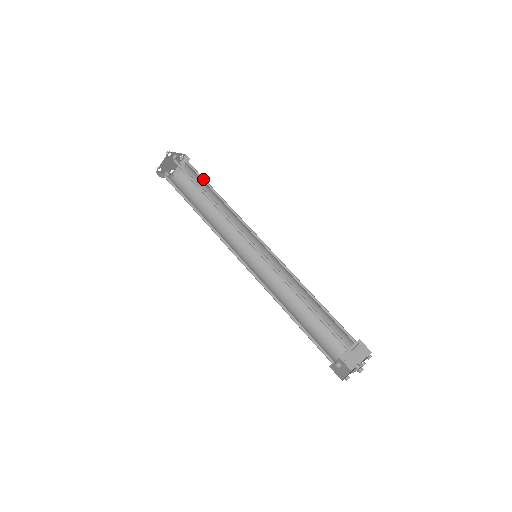
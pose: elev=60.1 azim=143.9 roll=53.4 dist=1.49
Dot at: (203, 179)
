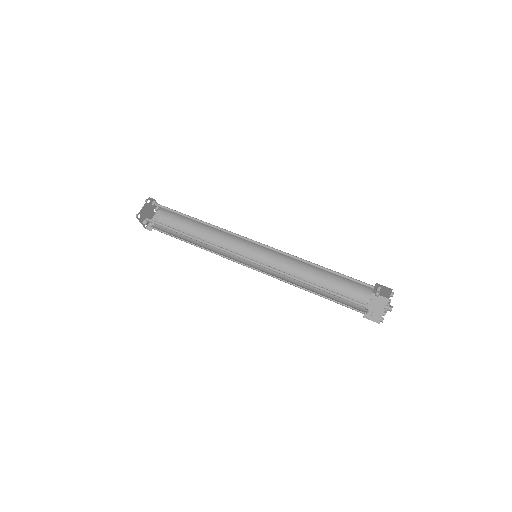
Dot at: (181, 221)
